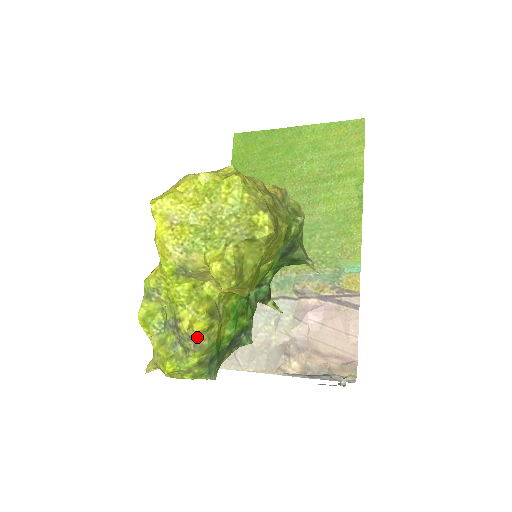
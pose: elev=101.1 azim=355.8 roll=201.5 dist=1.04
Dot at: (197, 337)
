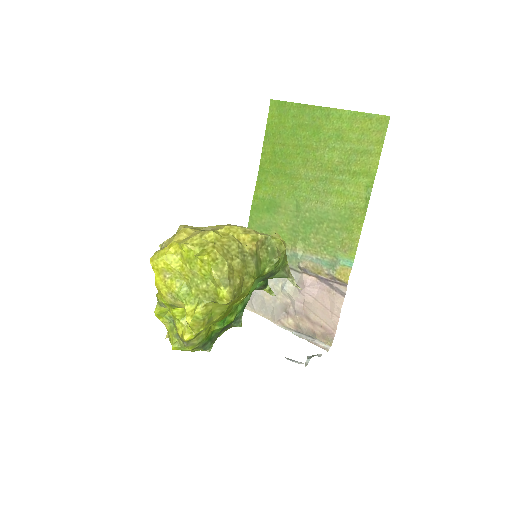
Dot at: (187, 341)
